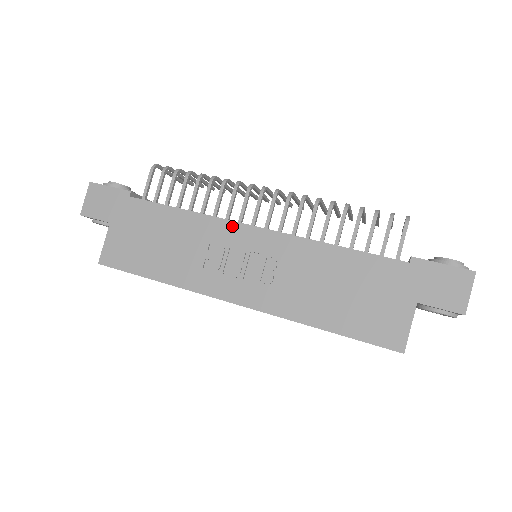
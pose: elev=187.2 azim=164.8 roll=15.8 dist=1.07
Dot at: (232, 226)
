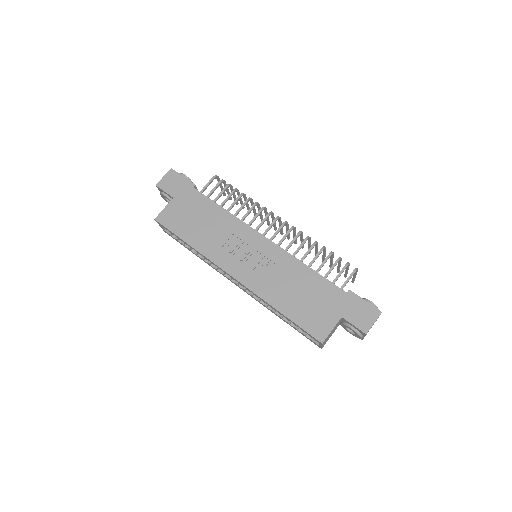
Dot at: (250, 230)
